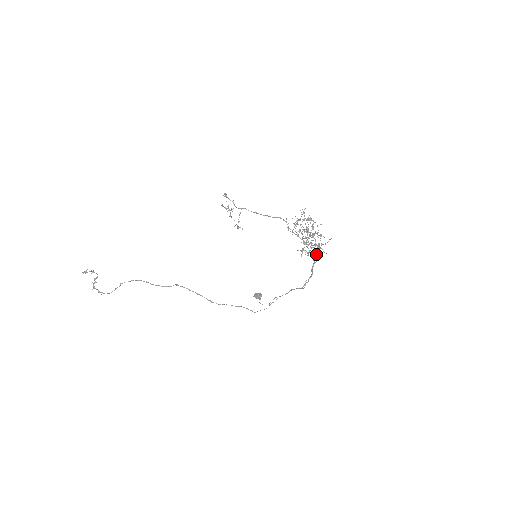
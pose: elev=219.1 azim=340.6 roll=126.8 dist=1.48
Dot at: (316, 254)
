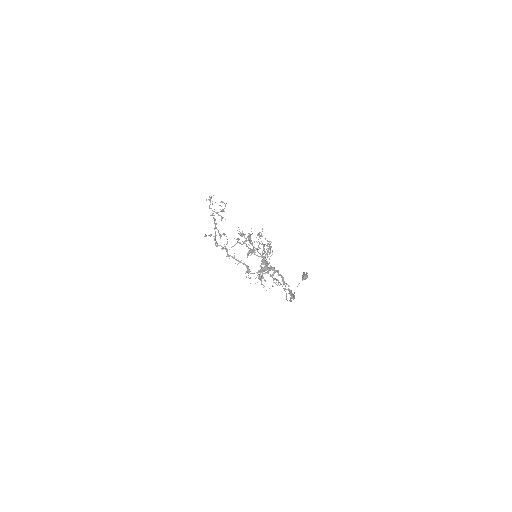
Dot at: (278, 274)
